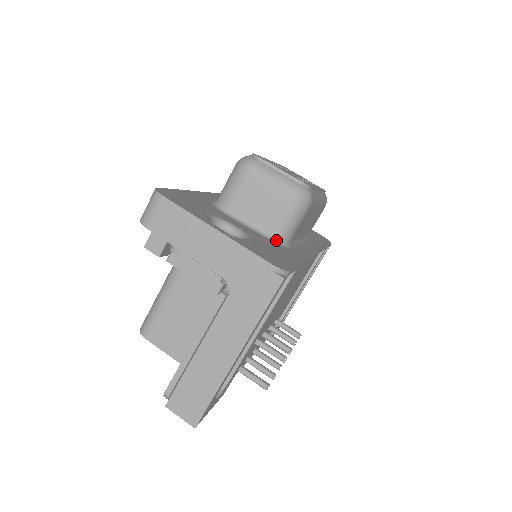
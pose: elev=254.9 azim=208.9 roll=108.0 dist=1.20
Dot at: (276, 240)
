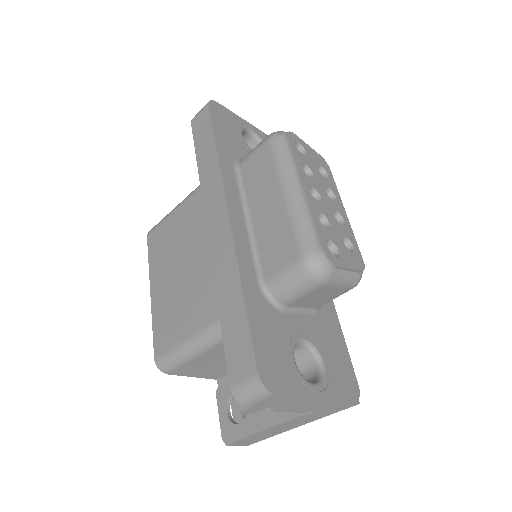
Dot at: (318, 309)
